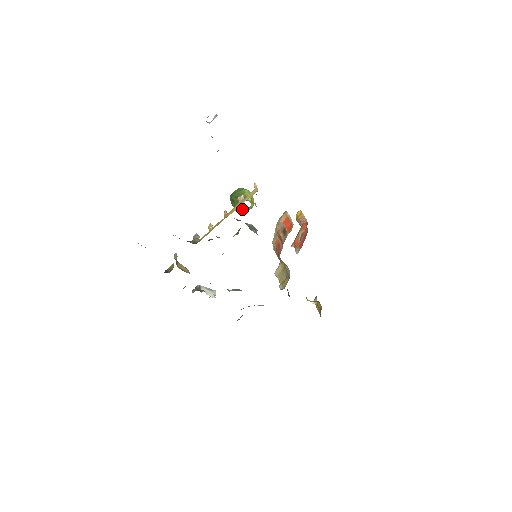
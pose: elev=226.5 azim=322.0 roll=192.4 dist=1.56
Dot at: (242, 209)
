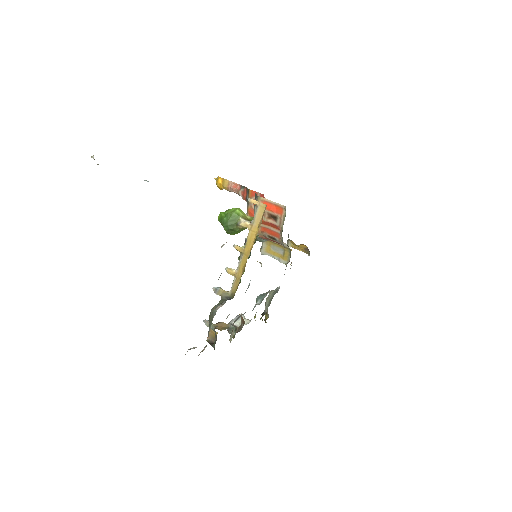
Dot at: (242, 230)
